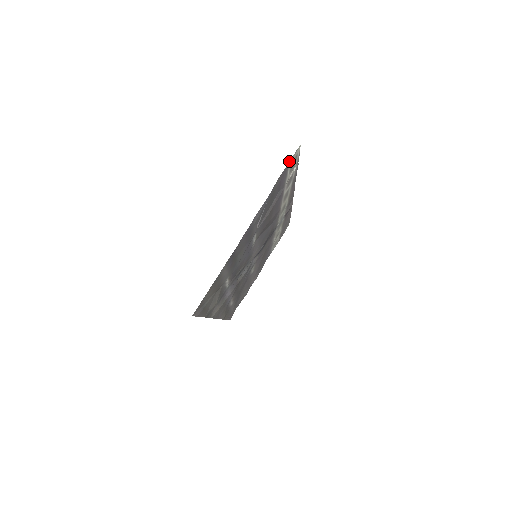
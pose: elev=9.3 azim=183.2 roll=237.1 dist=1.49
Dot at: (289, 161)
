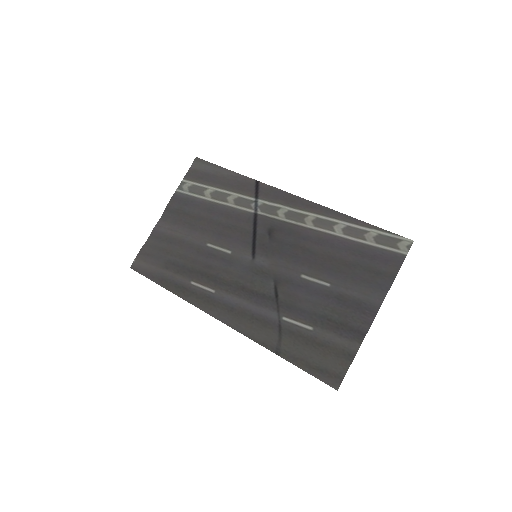
Dot at: occluded
